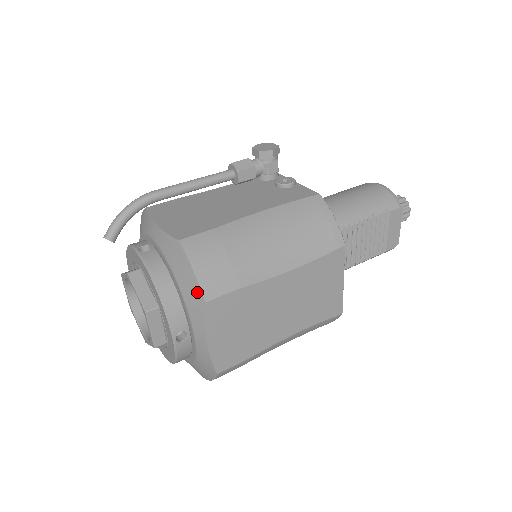
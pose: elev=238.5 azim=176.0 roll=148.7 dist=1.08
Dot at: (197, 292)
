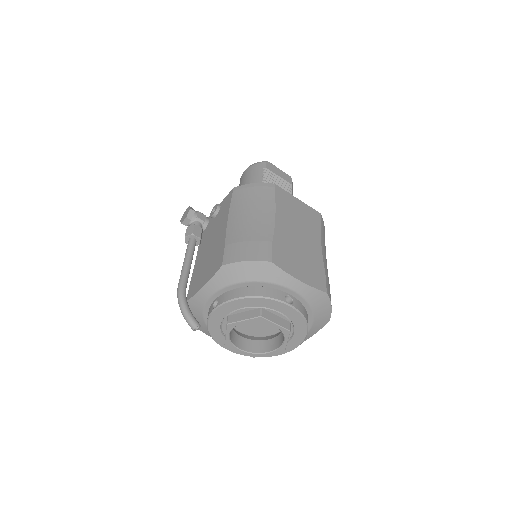
Dot at: (262, 266)
